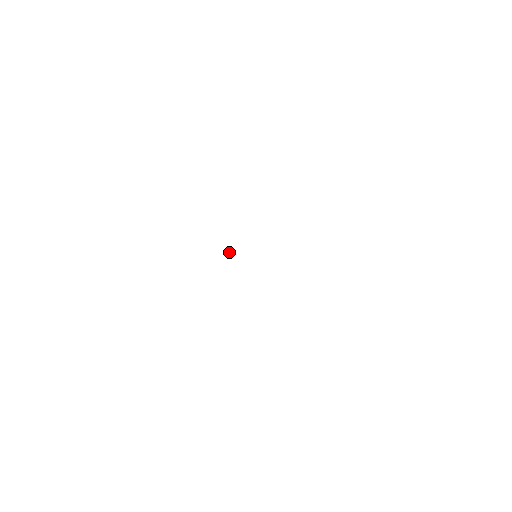
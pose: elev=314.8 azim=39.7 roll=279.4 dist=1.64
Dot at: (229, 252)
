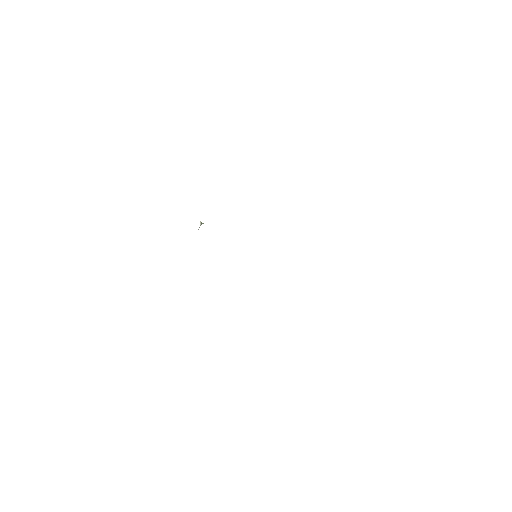
Dot at: occluded
